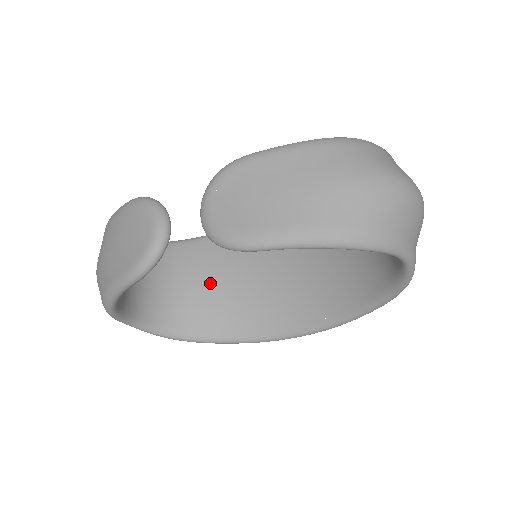
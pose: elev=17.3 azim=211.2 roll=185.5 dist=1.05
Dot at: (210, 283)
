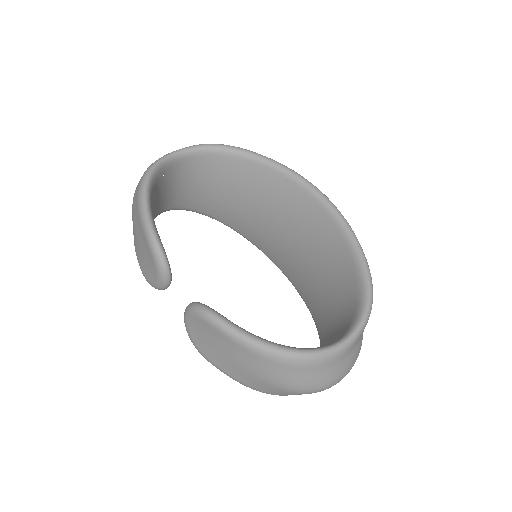
Dot at: (236, 199)
